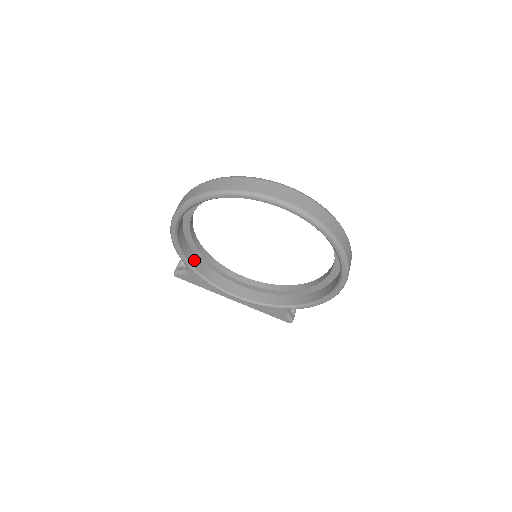
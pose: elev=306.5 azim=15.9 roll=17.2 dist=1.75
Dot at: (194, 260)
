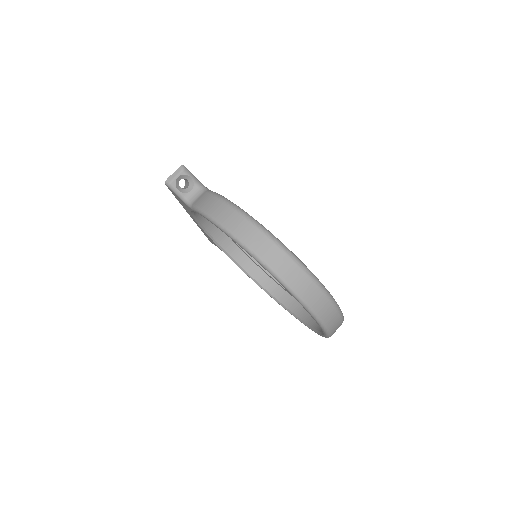
Dot at: occluded
